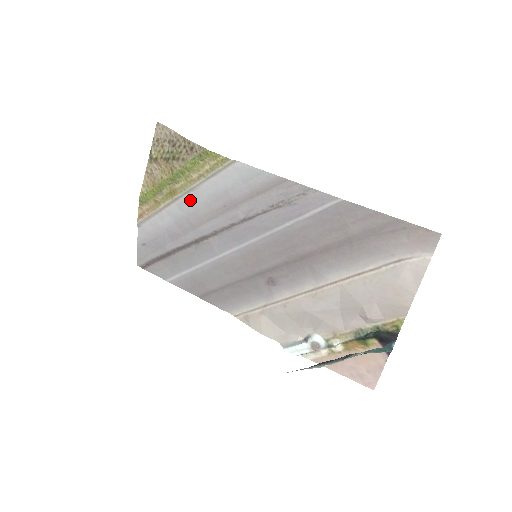
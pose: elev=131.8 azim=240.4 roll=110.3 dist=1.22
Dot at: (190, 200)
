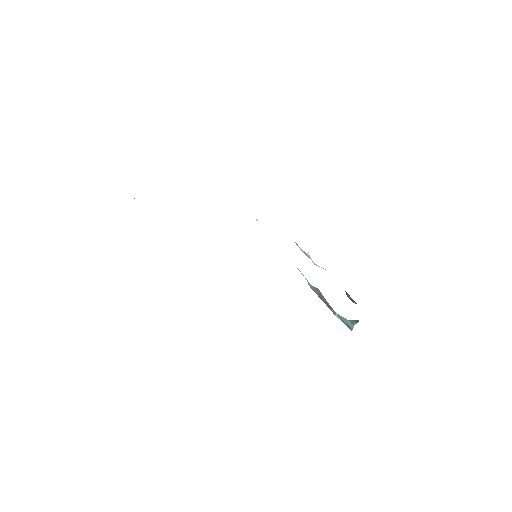
Dot at: occluded
